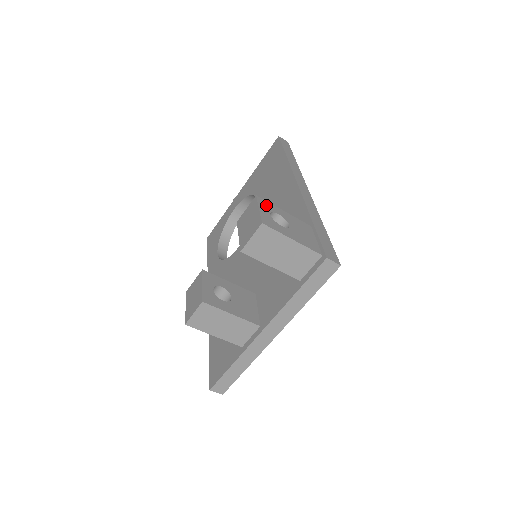
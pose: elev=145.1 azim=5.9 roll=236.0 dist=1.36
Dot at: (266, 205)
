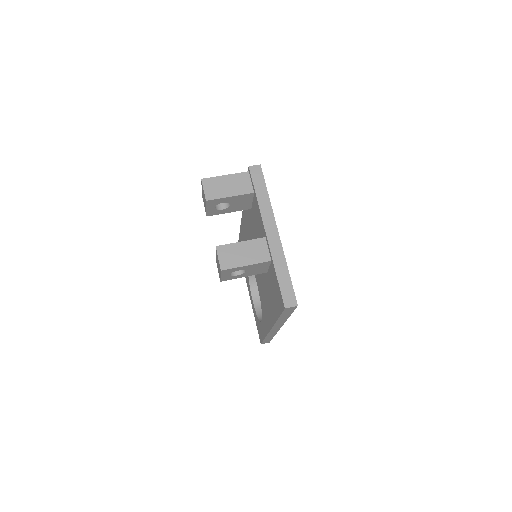
Dot at: occluded
